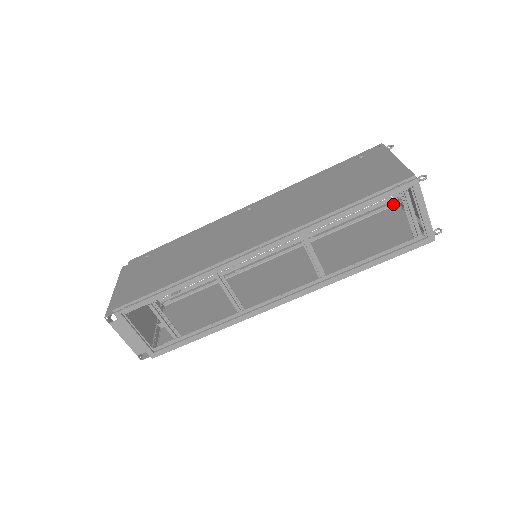
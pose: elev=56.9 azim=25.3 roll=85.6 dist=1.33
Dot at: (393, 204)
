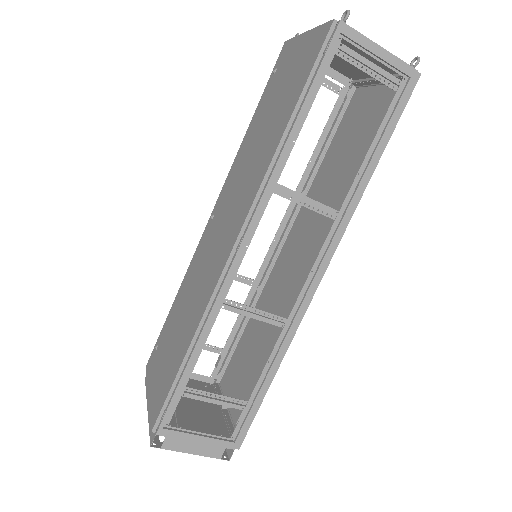
Dot at: (351, 93)
